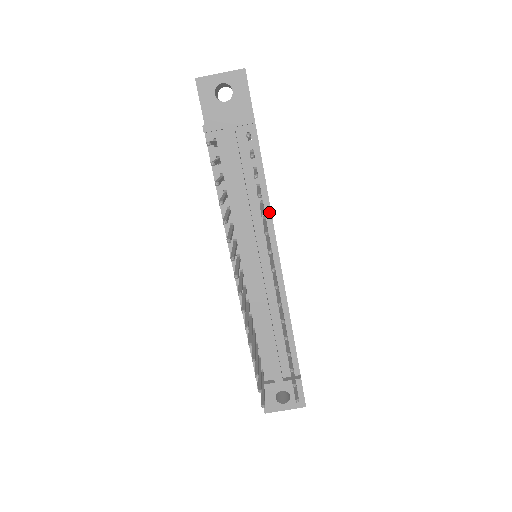
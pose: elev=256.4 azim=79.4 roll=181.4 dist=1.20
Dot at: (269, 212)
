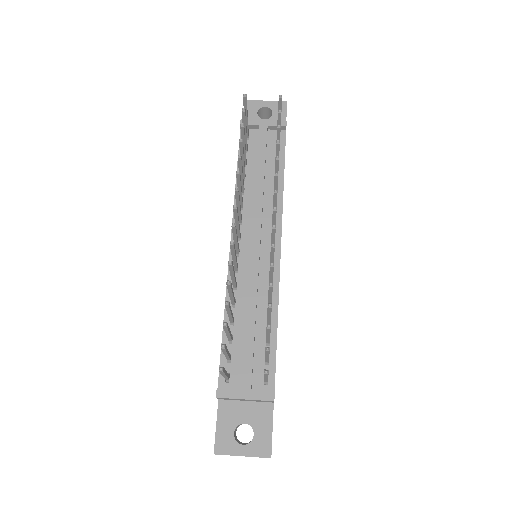
Dot at: (281, 201)
